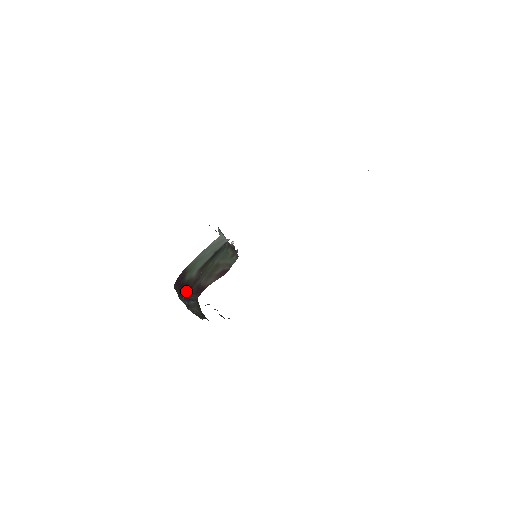
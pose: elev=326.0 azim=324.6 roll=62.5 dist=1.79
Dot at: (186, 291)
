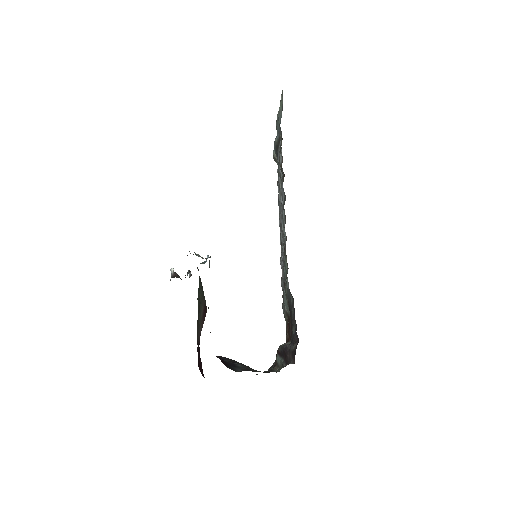
Dot at: occluded
